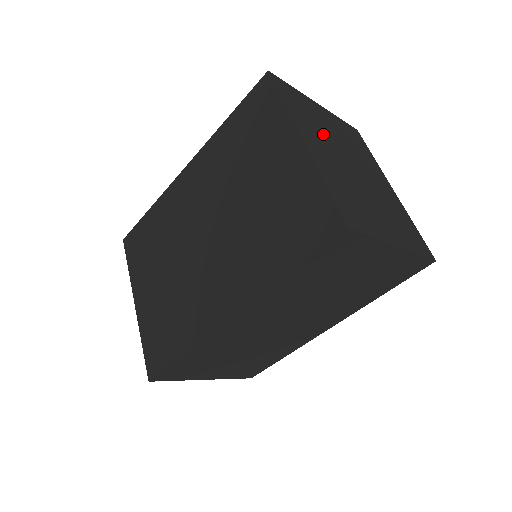
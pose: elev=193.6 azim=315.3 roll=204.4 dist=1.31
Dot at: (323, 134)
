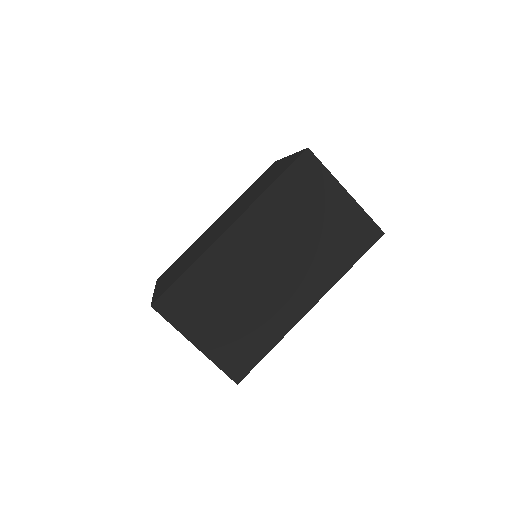
Dot at: occluded
